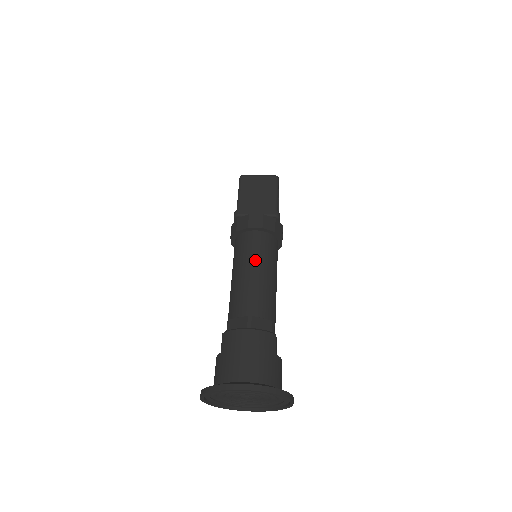
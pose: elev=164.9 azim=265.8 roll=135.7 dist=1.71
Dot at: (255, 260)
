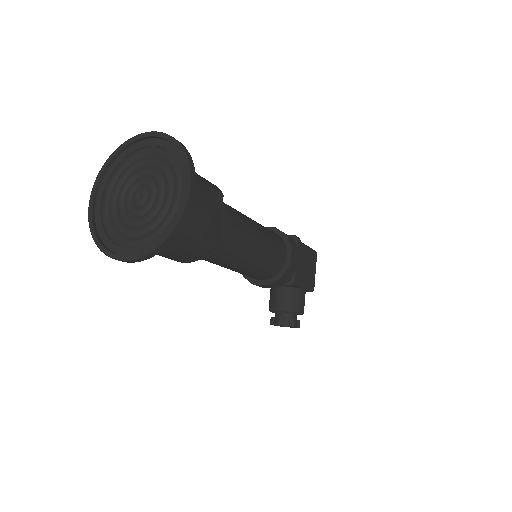
Dot at: occluded
